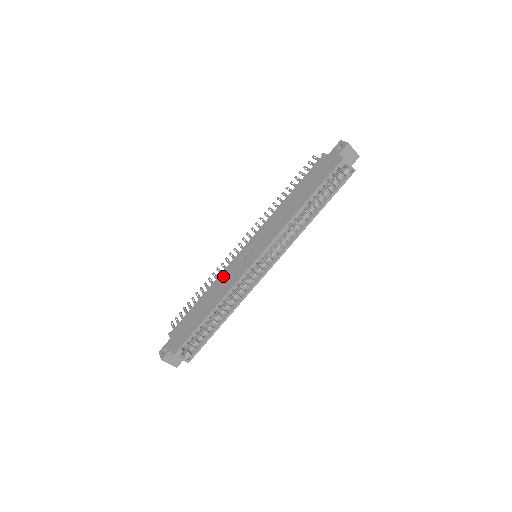
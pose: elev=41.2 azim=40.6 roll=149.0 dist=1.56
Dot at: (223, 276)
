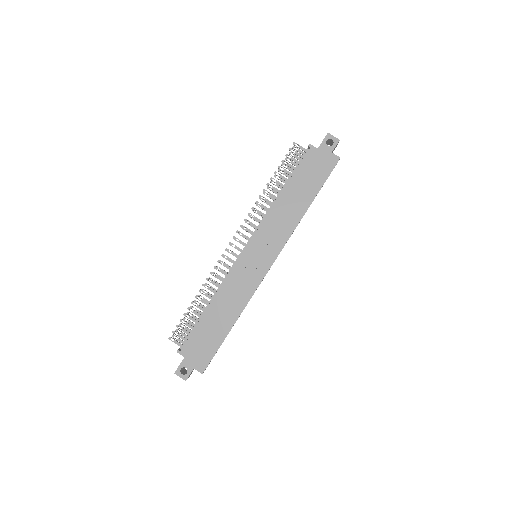
Dot at: (231, 284)
